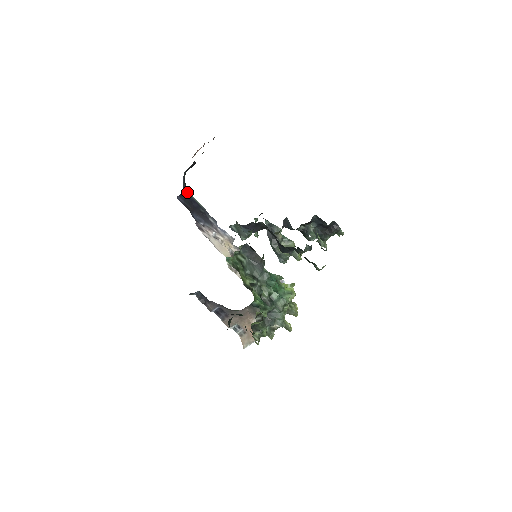
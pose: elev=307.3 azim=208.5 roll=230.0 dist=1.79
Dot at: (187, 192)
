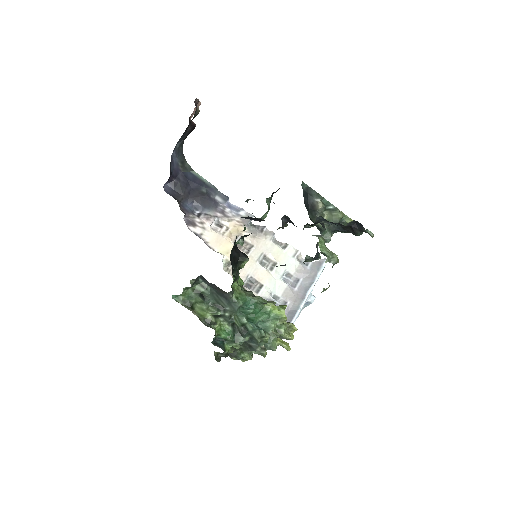
Dot at: (185, 169)
